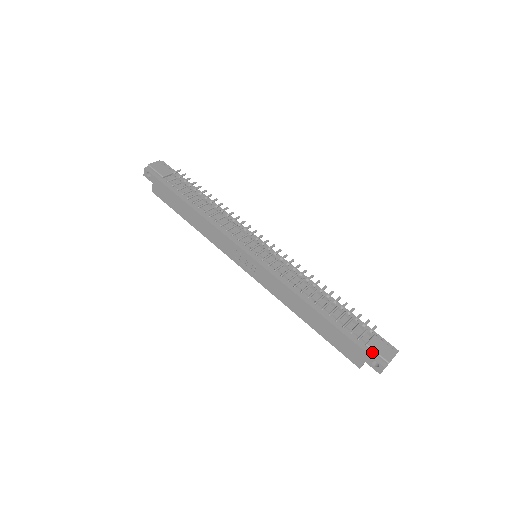
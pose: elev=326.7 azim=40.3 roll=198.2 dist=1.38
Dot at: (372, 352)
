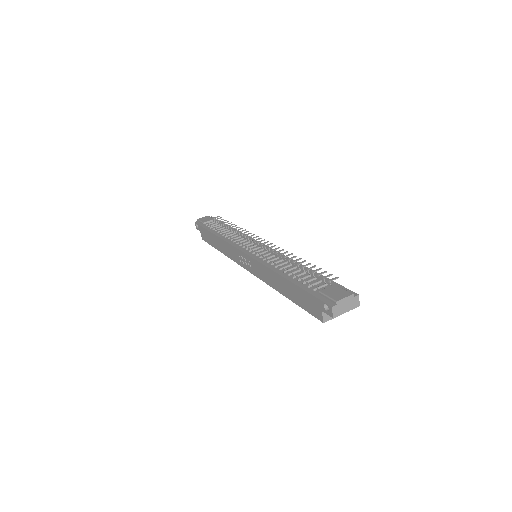
Dot at: (324, 297)
